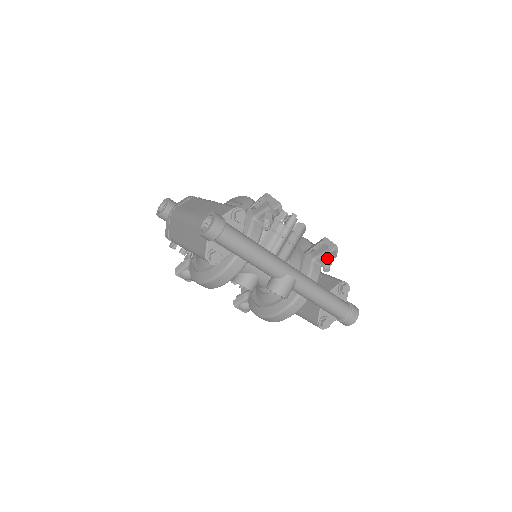
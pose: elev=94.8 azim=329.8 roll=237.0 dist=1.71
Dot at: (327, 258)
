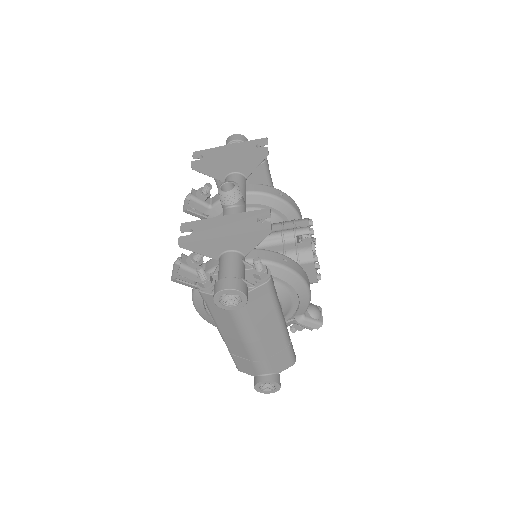
Dot at: occluded
